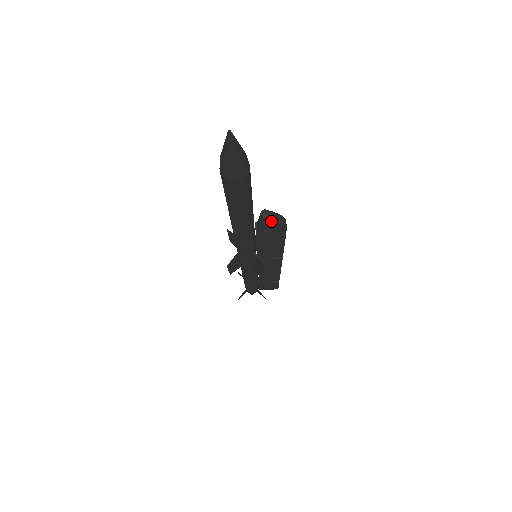
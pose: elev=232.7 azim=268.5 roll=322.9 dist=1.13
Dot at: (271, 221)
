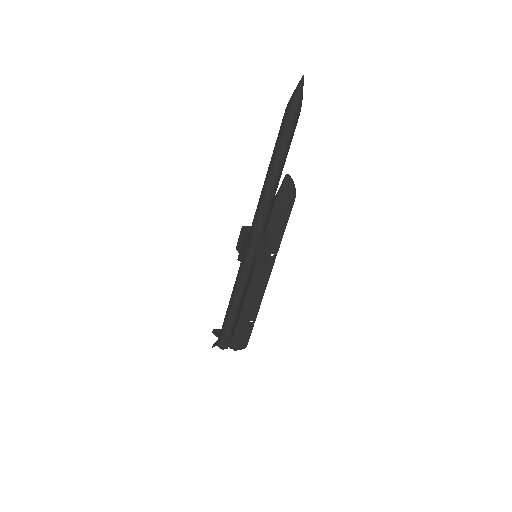
Dot at: (291, 182)
